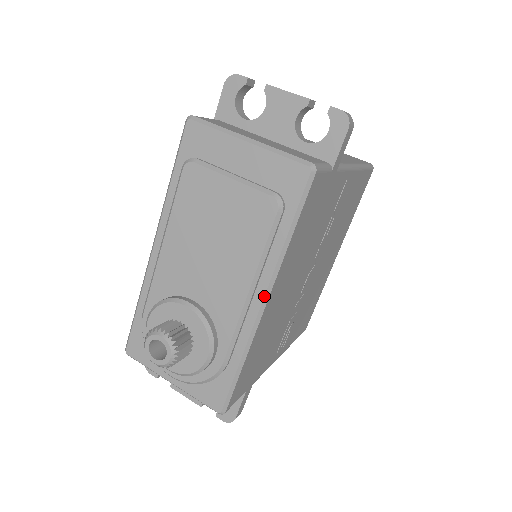
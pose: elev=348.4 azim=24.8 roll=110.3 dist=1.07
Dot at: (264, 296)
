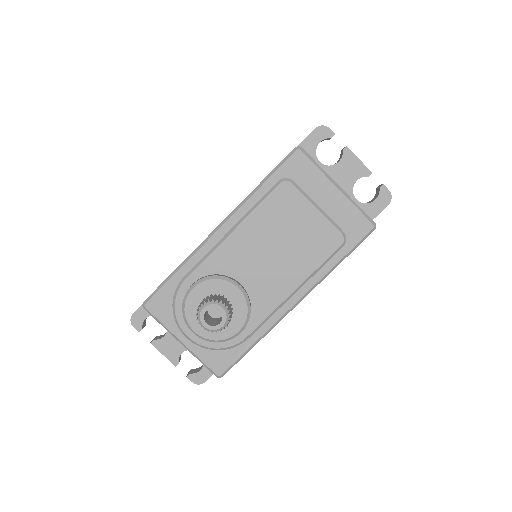
Dot at: (300, 299)
